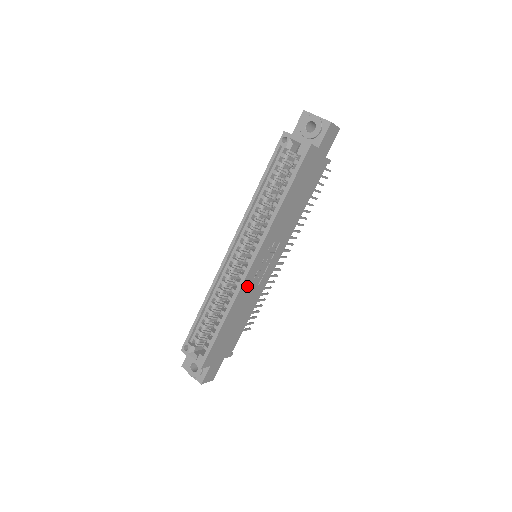
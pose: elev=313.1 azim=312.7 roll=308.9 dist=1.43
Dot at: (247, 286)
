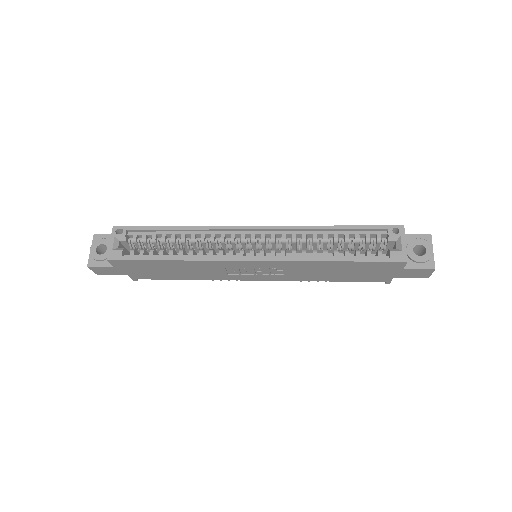
Dot at: (223, 265)
